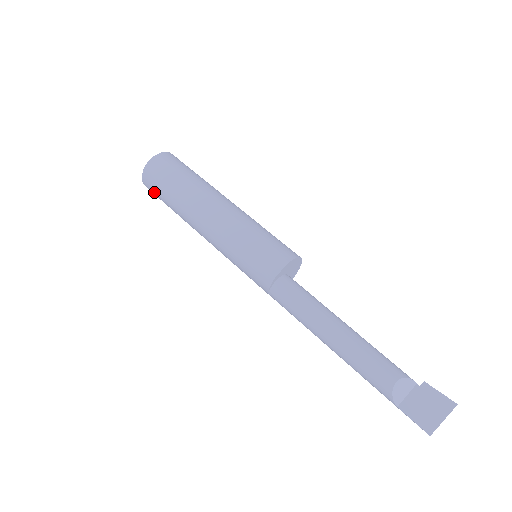
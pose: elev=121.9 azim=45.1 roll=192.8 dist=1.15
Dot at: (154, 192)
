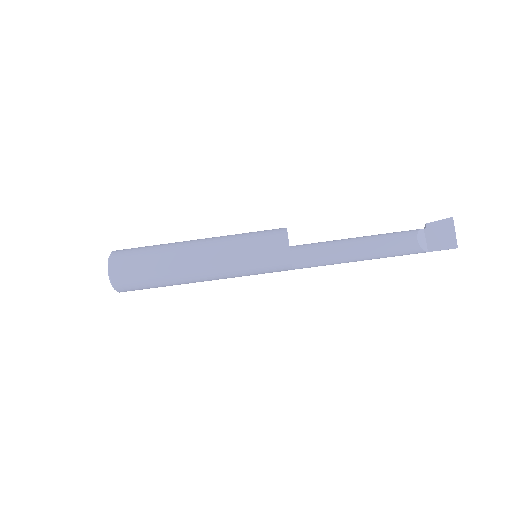
Dot at: (135, 289)
